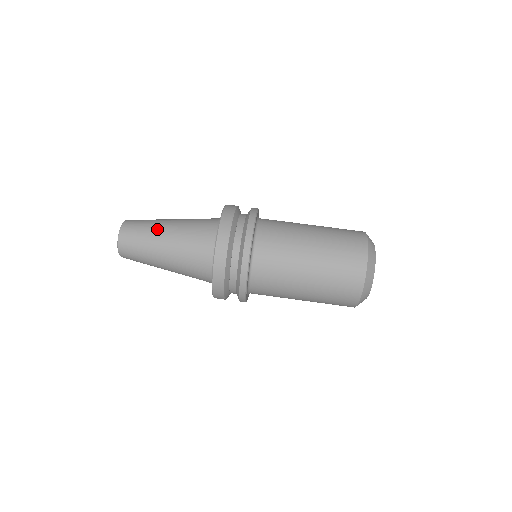
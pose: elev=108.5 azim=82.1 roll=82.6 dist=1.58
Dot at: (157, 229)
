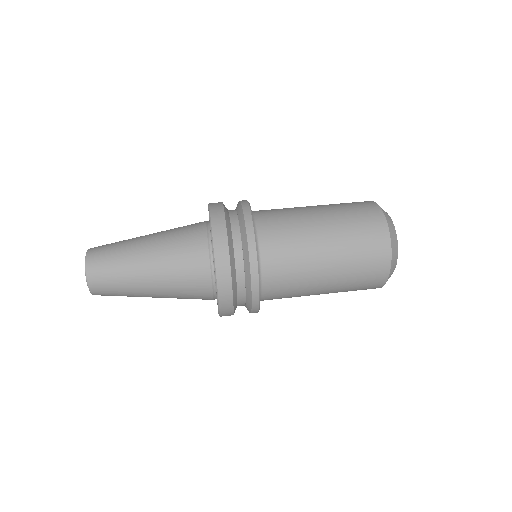
Dot at: (133, 258)
